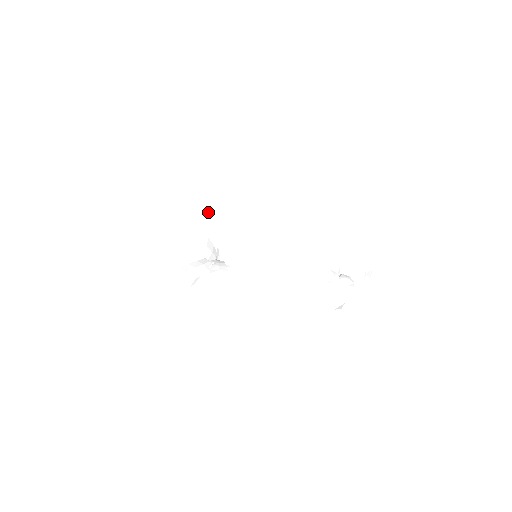
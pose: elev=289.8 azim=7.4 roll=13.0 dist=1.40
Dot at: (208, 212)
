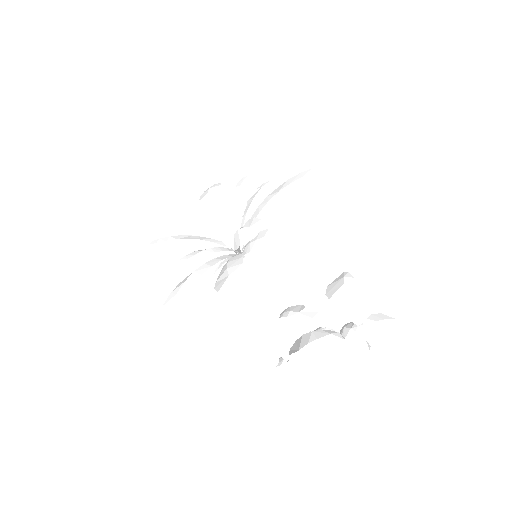
Dot at: (251, 200)
